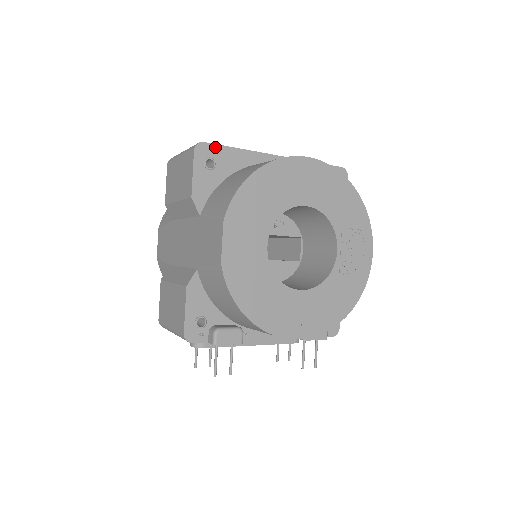
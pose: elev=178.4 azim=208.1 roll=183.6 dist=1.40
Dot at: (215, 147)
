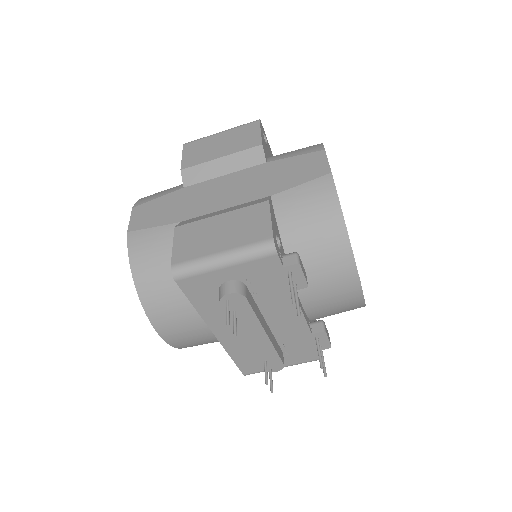
Dot at: (265, 134)
